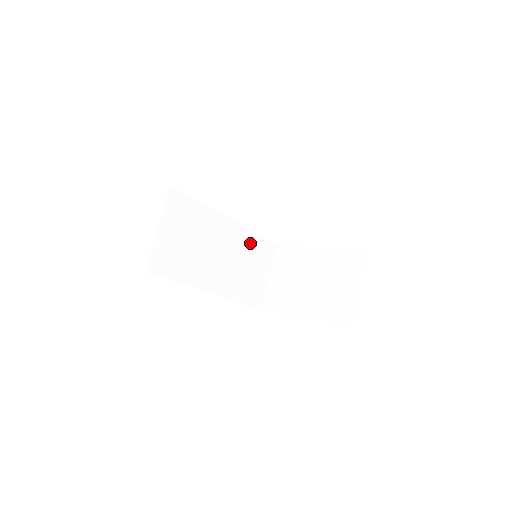
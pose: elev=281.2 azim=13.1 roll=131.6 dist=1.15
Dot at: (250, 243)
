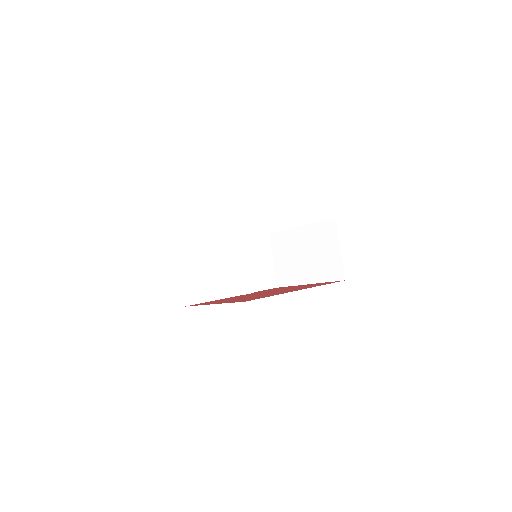
Dot at: (248, 243)
